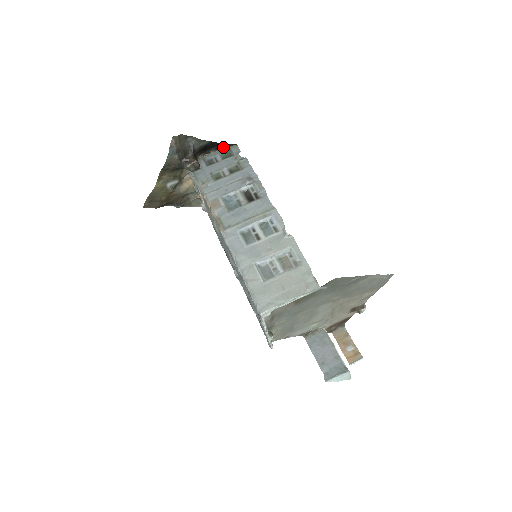
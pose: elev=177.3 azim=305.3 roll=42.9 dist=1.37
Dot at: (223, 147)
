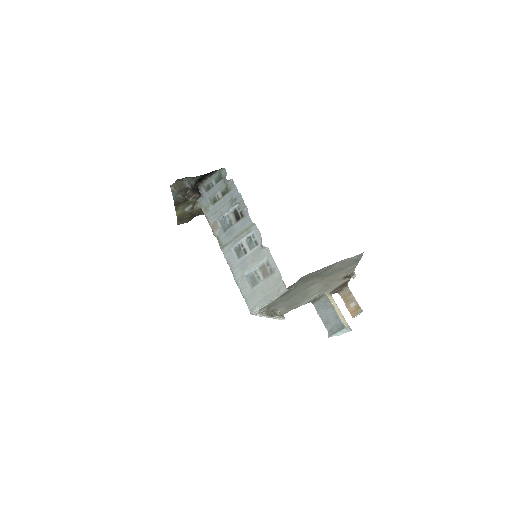
Dot at: (215, 172)
